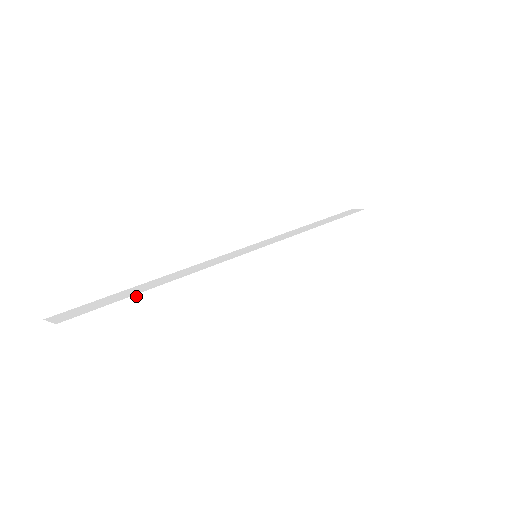
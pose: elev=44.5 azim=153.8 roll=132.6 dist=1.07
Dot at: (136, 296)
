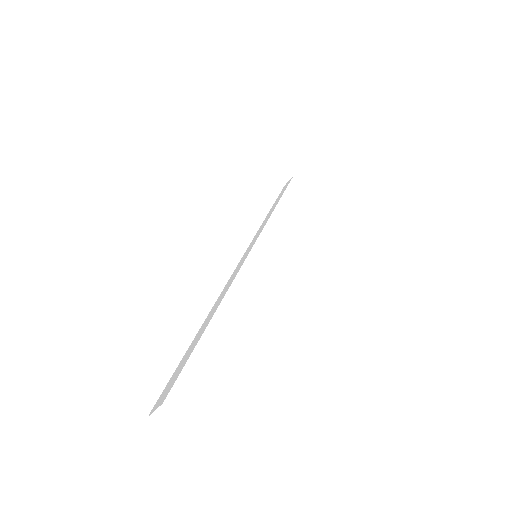
Dot at: (220, 356)
